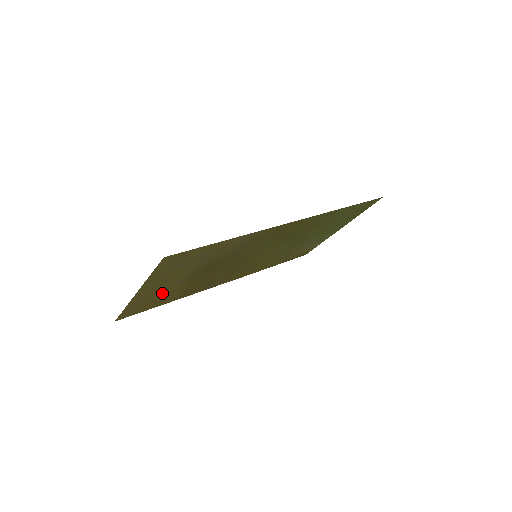
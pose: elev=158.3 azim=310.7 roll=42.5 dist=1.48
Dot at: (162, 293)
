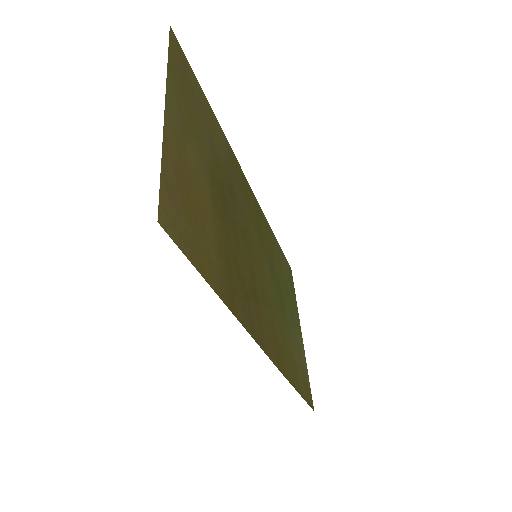
Dot at: (196, 193)
